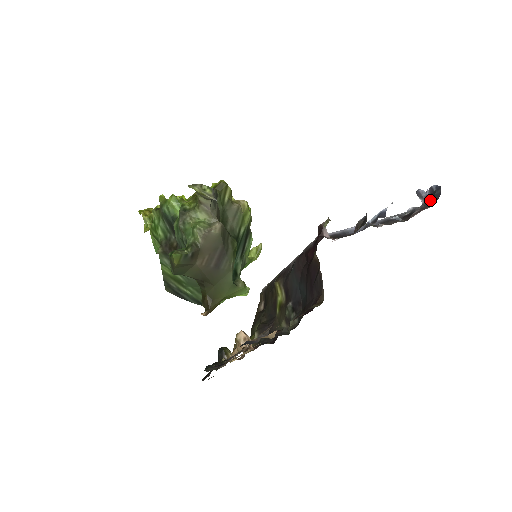
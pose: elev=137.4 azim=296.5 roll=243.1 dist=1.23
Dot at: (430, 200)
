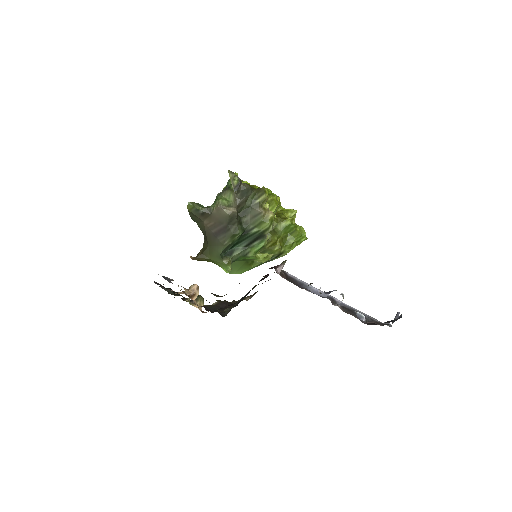
Dot at: occluded
